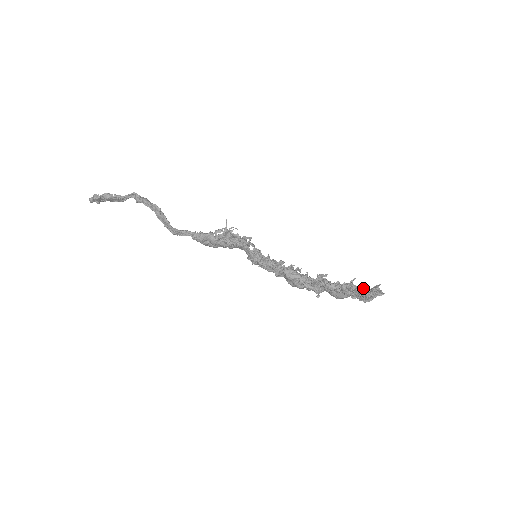
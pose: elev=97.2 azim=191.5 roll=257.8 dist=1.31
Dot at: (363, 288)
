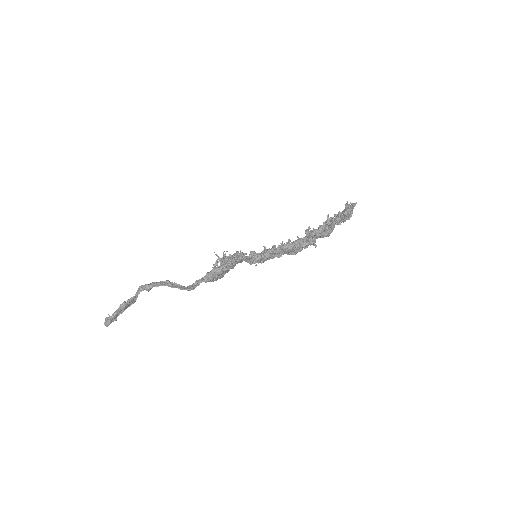
Dot at: (340, 213)
